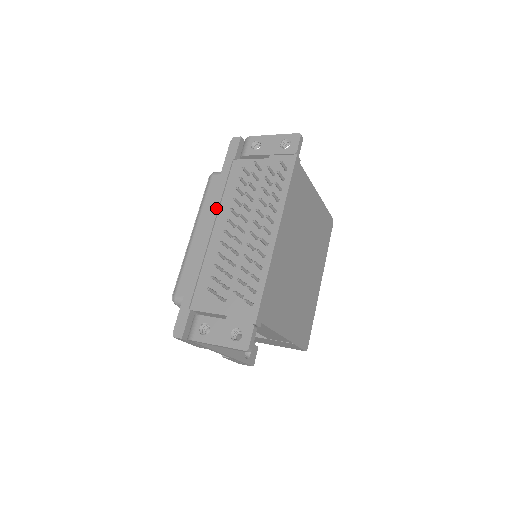
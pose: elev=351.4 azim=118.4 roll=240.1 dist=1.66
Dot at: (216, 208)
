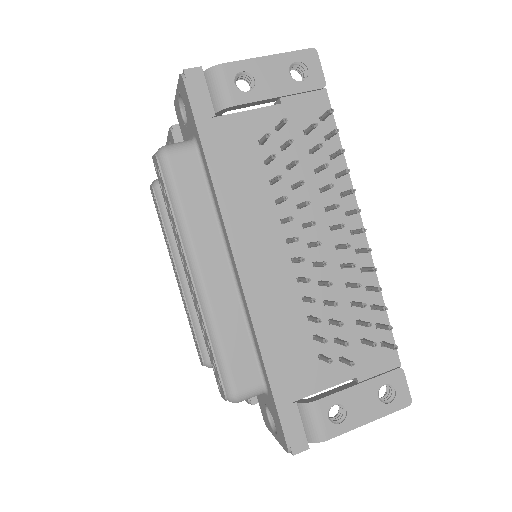
Dot at: (237, 221)
